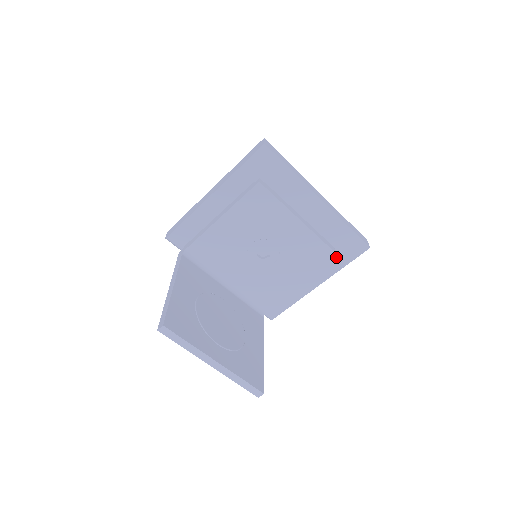
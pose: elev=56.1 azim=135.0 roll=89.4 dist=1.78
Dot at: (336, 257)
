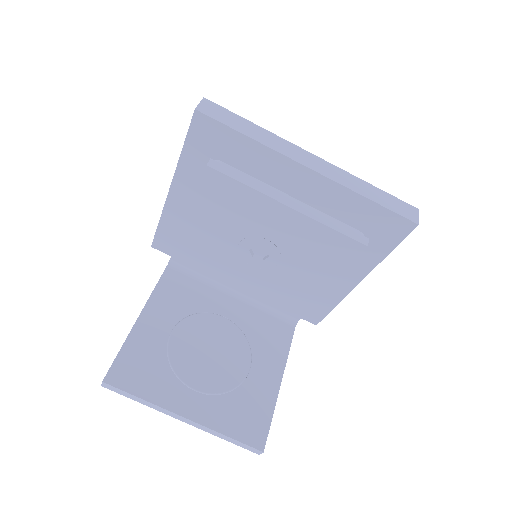
Dot at: (362, 247)
